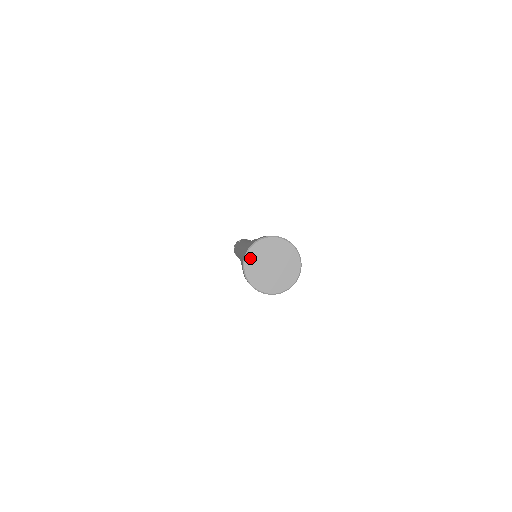
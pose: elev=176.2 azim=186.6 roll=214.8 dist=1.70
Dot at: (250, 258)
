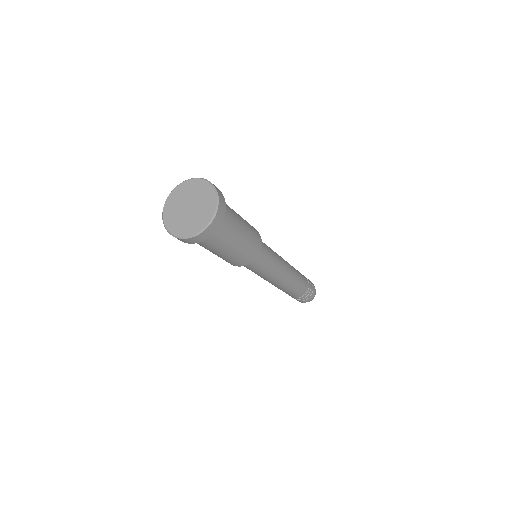
Dot at: (167, 217)
